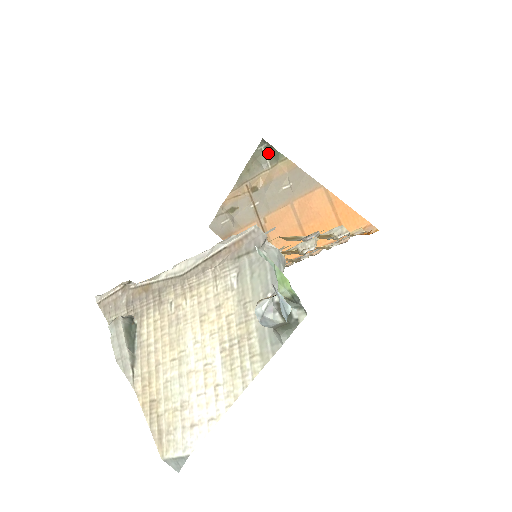
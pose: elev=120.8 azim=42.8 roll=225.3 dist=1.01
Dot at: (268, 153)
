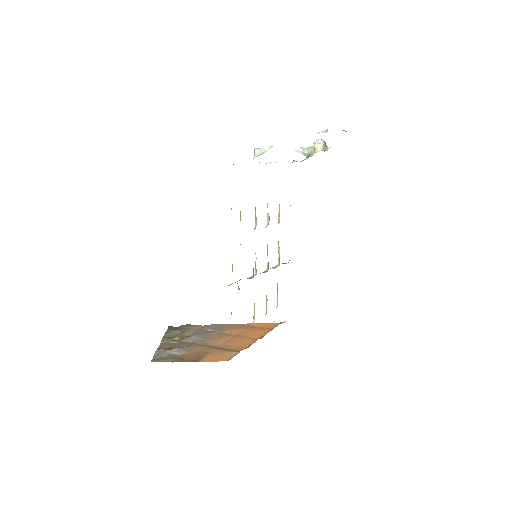
Dot at: (179, 329)
